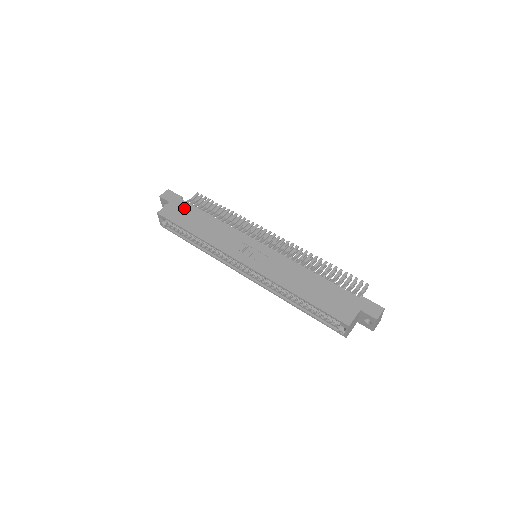
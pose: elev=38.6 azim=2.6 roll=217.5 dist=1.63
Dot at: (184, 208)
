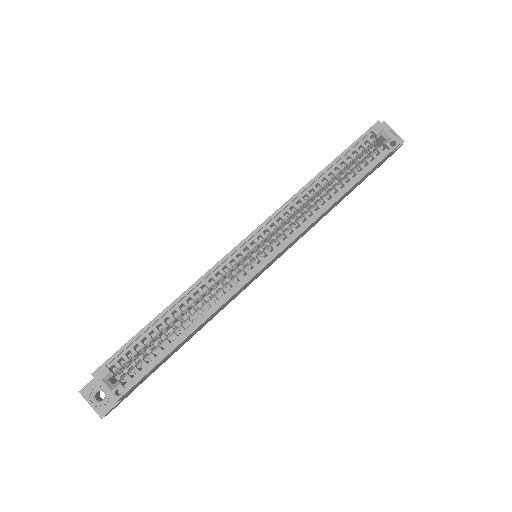
Dot at: occluded
